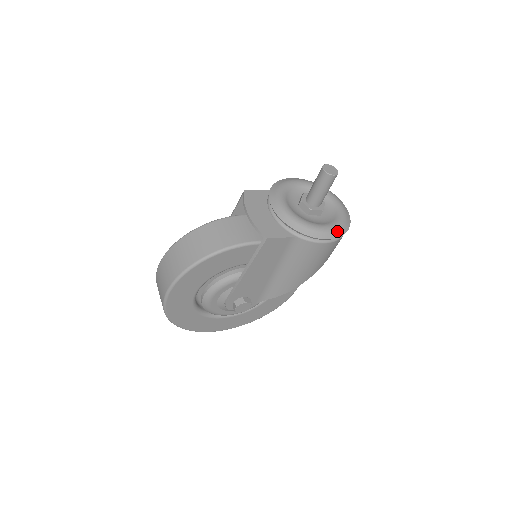
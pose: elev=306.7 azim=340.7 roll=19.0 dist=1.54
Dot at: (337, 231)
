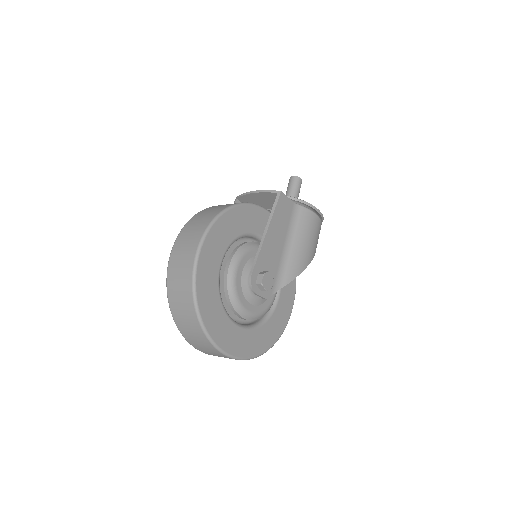
Dot at: occluded
